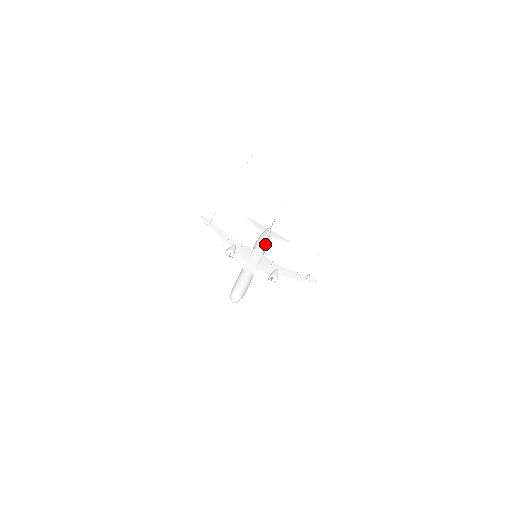
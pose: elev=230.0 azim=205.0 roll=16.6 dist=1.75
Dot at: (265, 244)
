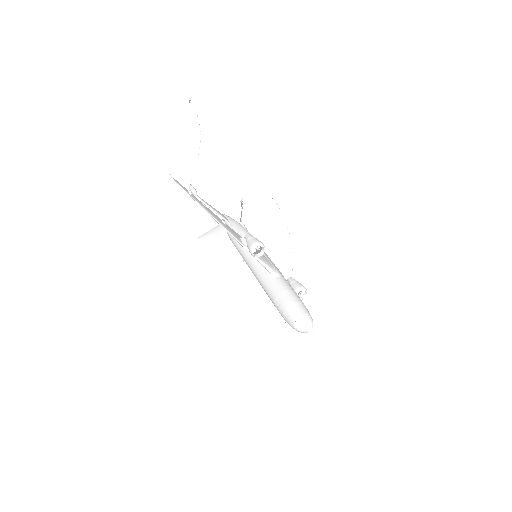
Dot at: occluded
